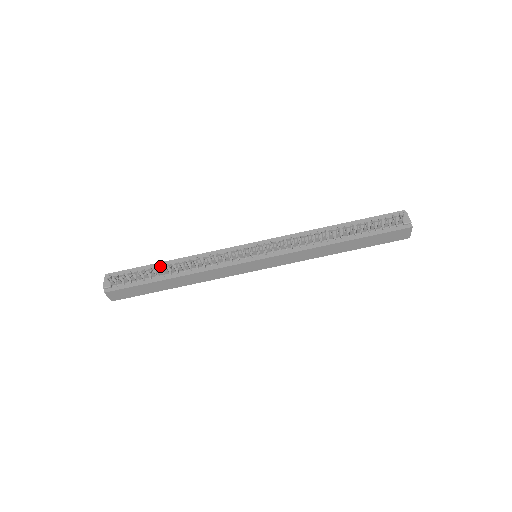
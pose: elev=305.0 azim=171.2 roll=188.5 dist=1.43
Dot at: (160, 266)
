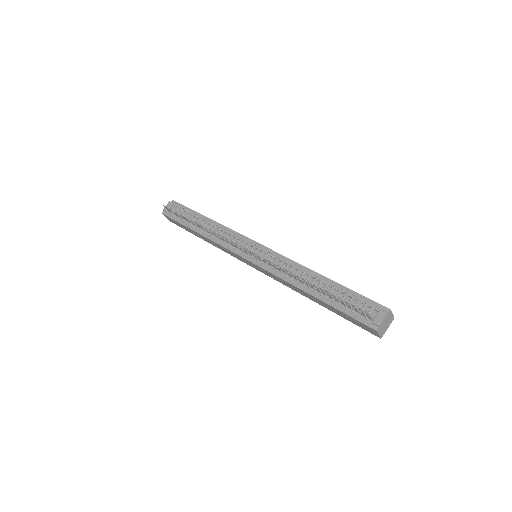
Dot at: (199, 217)
